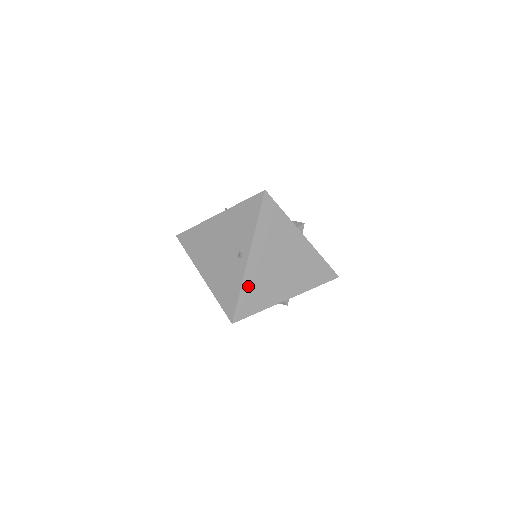
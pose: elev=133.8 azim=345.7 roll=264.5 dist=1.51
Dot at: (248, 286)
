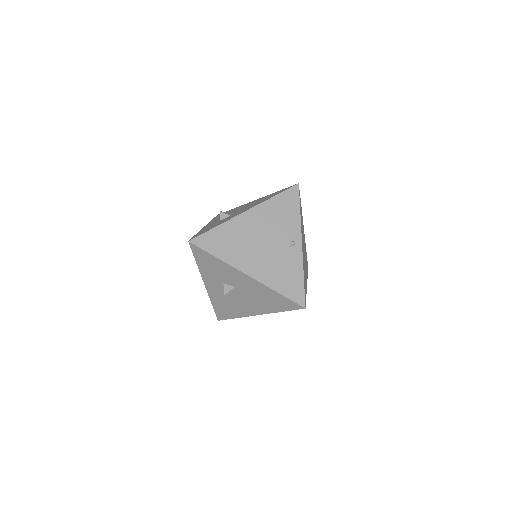
Dot at: occluded
